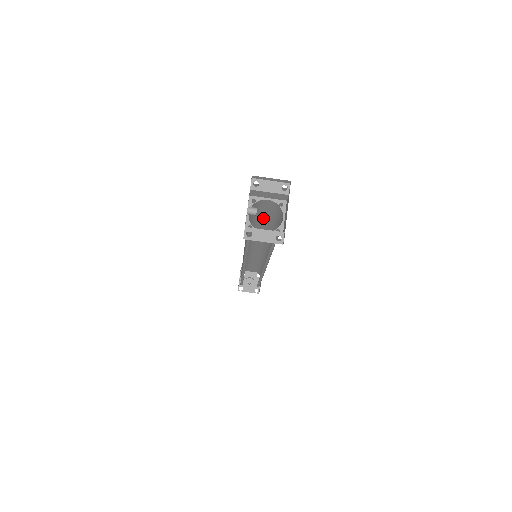
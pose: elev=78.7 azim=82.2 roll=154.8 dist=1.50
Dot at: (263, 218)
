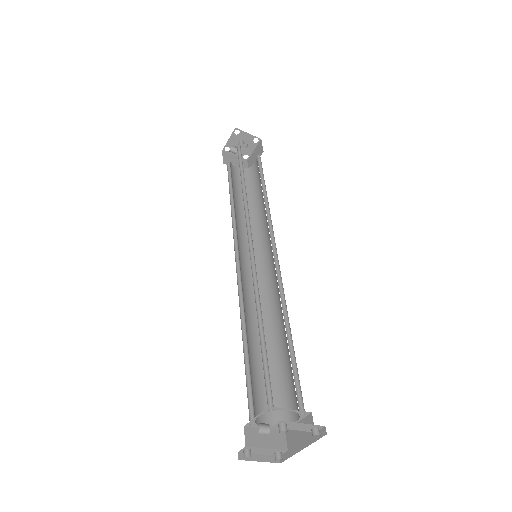
Dot at: occluded
